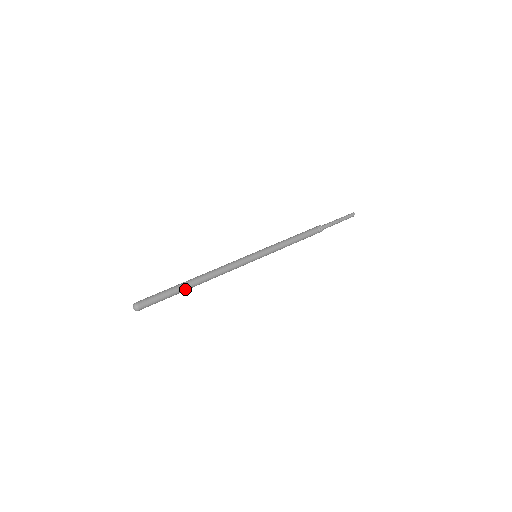
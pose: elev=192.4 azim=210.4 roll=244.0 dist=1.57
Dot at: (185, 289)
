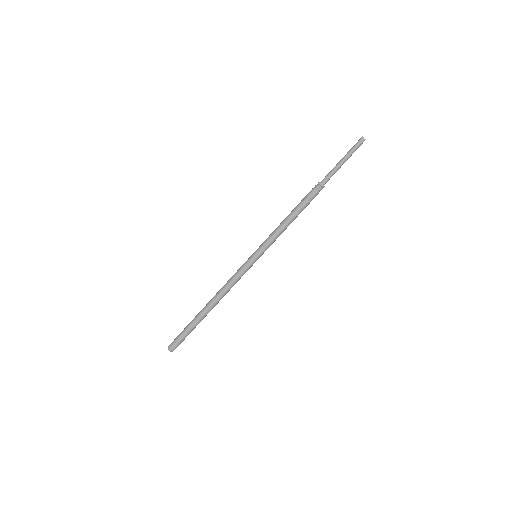
Dot at: (201, 319)
